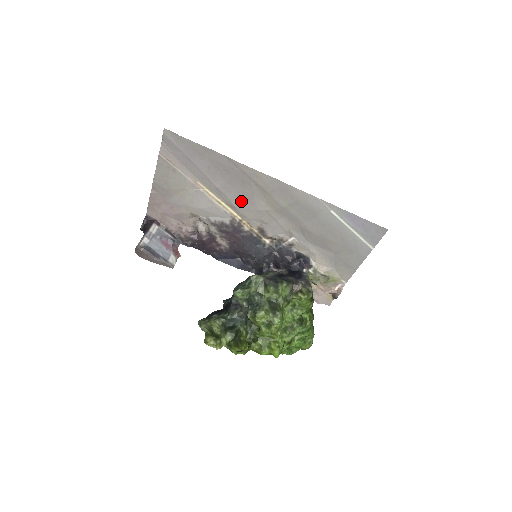
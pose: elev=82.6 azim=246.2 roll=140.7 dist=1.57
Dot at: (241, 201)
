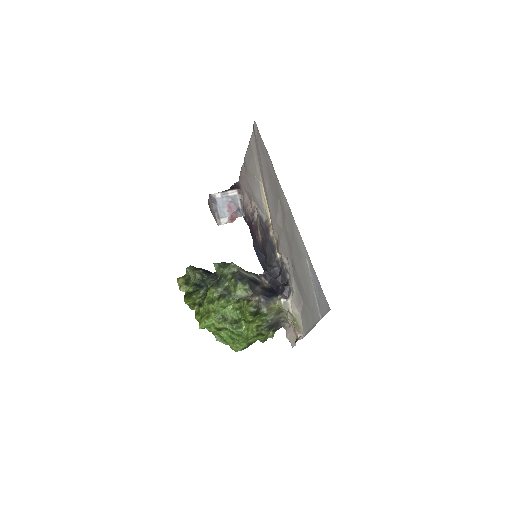
Dot at: (273, 208)
